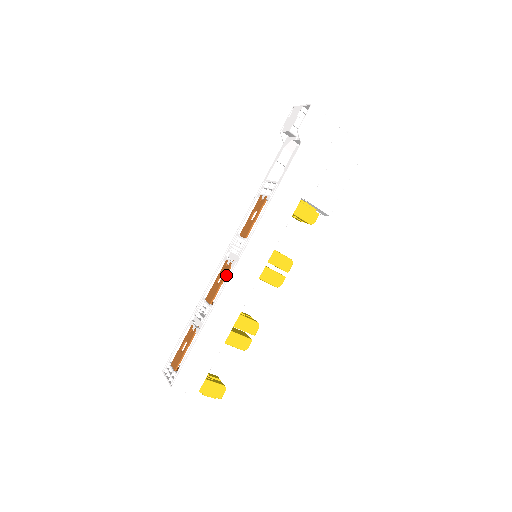
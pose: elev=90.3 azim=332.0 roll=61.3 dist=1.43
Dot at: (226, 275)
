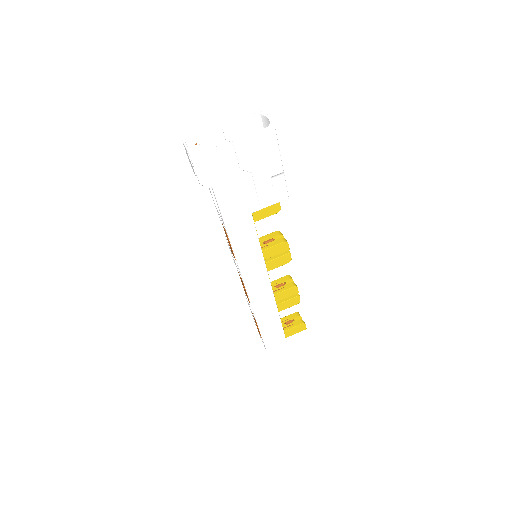
Dot at: occluded
